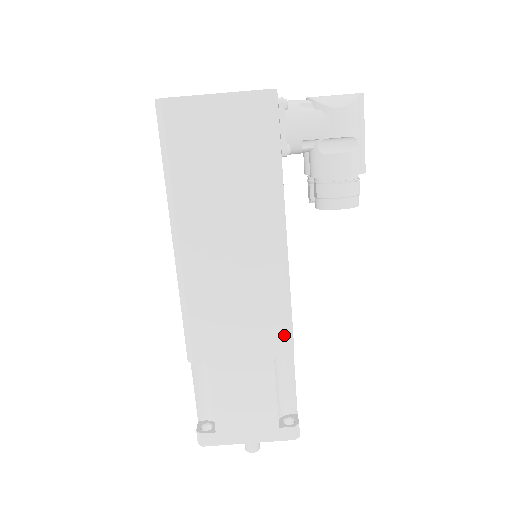
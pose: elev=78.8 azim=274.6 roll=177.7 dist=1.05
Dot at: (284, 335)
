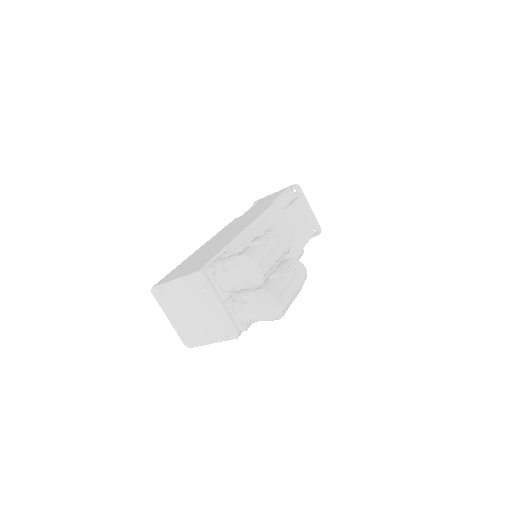
Dot at: occluded
